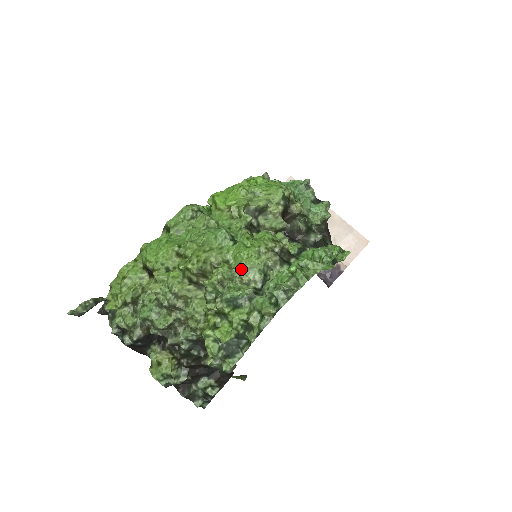
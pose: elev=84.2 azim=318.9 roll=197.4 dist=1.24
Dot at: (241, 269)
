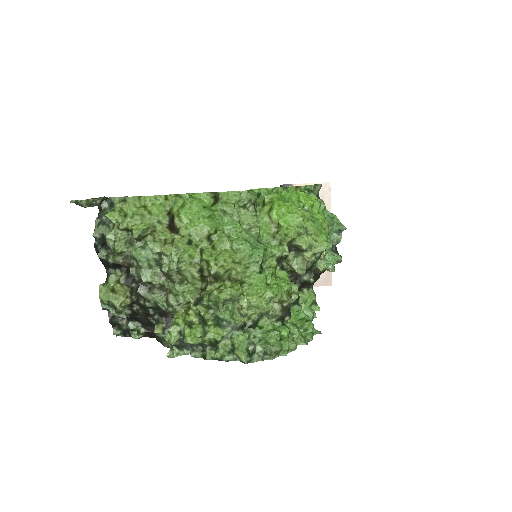
Dot at: (248, 302)
